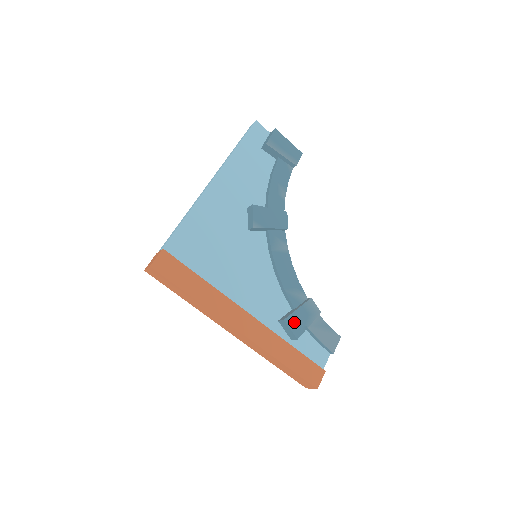
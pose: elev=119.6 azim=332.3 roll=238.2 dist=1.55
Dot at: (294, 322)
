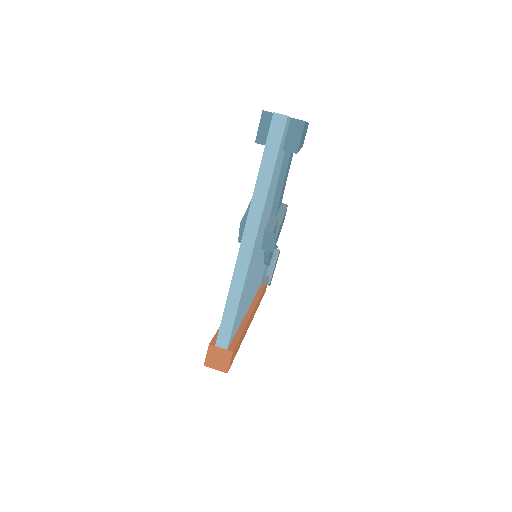
Dot at: (271, 279)
